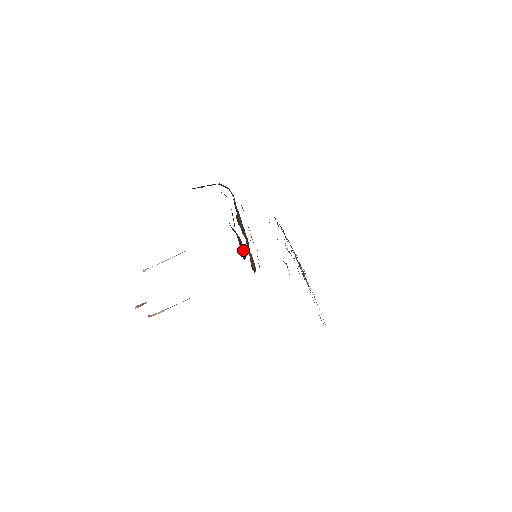
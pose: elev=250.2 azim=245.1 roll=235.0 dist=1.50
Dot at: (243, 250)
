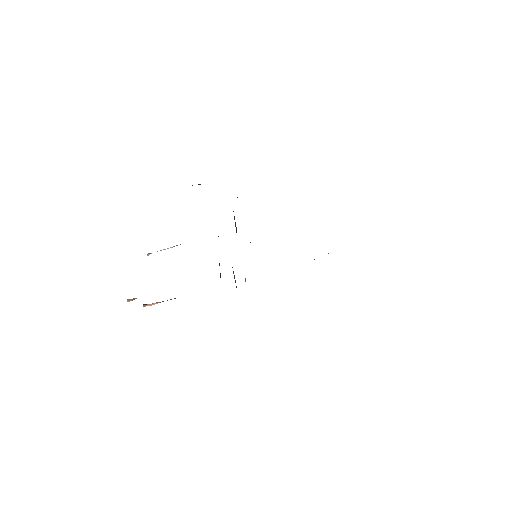
Dot at: occluded
